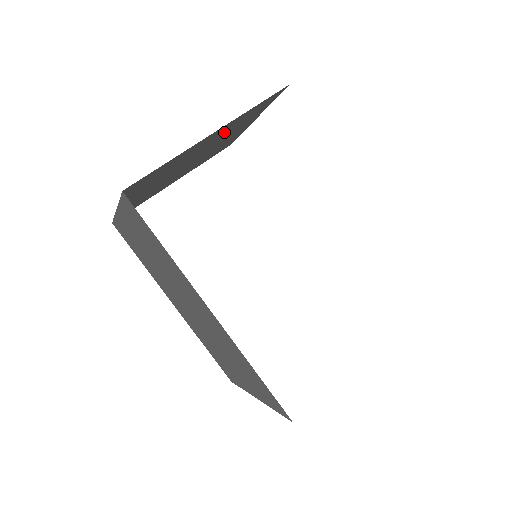
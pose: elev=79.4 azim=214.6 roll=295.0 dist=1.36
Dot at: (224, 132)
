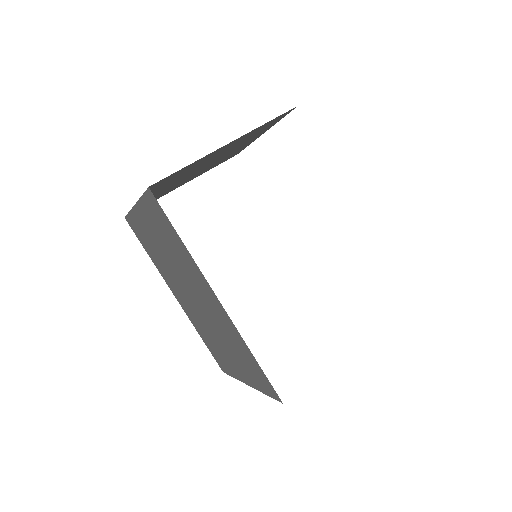
Dot at: (237, 142)
